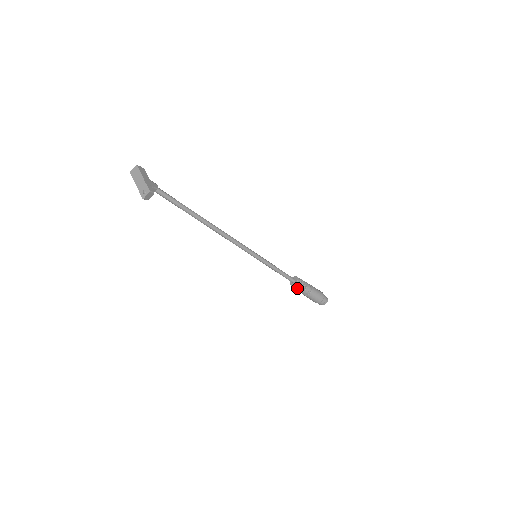
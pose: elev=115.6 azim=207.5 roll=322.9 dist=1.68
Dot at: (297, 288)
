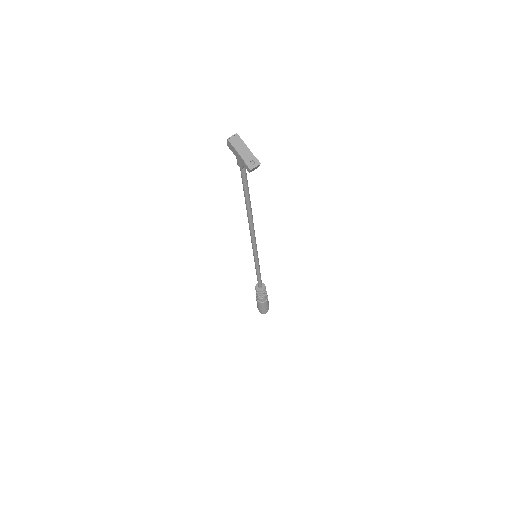
Dot at: (262, 294)
